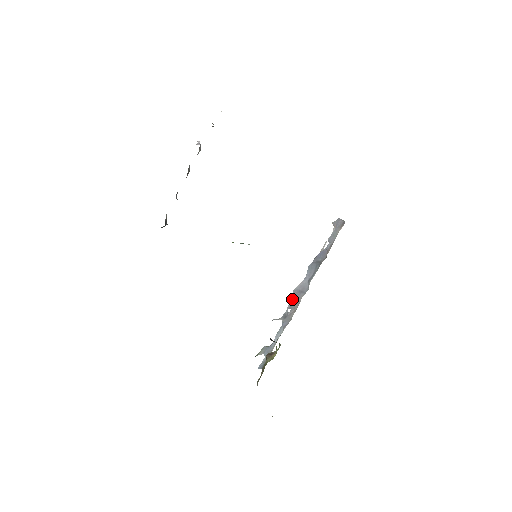
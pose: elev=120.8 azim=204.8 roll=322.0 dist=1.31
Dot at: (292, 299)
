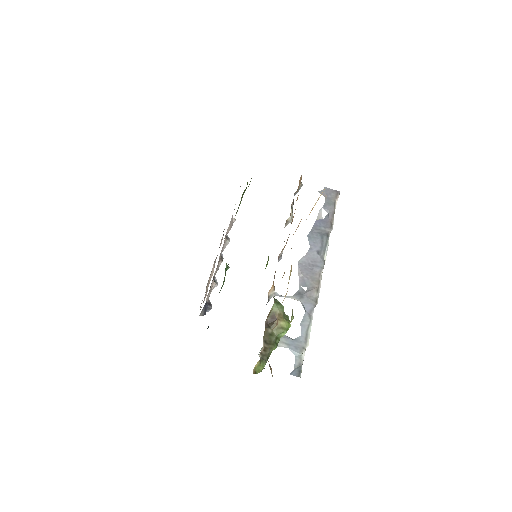
Dot at: (301, 273)
